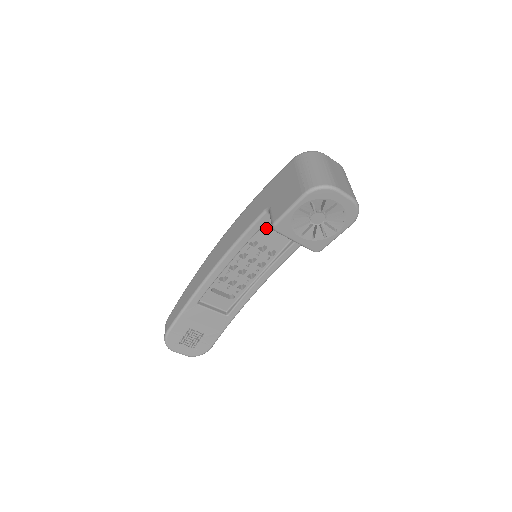
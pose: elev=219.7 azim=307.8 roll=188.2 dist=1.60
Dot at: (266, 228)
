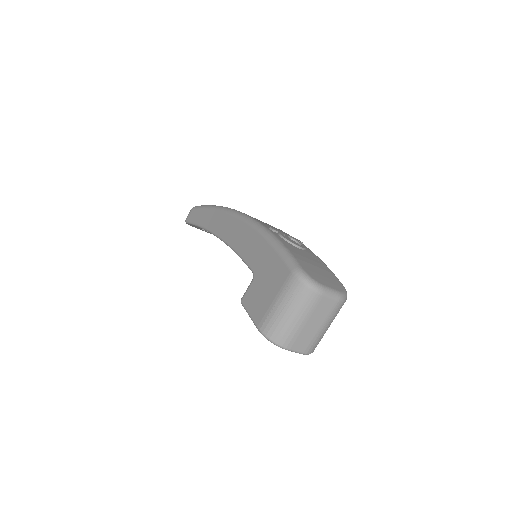
Dot at: occluded
